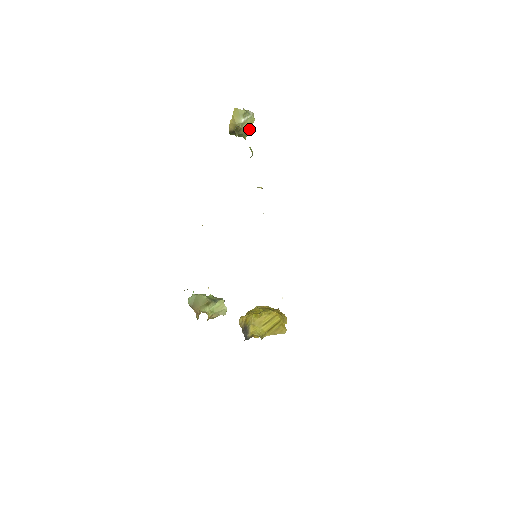
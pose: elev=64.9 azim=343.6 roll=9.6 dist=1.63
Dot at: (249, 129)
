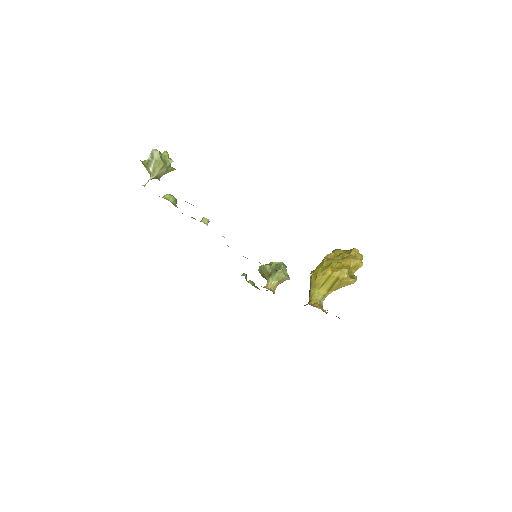
Dot at: (166, 167)
